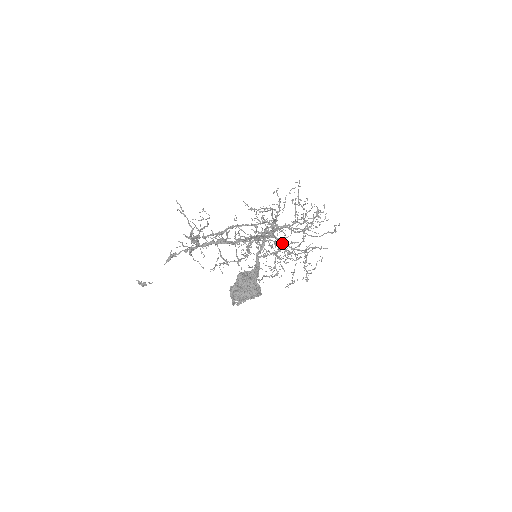
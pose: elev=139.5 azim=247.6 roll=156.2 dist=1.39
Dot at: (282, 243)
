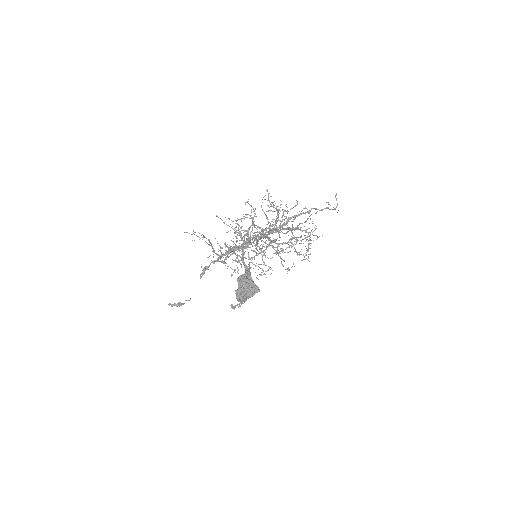
Dot at: occluded
